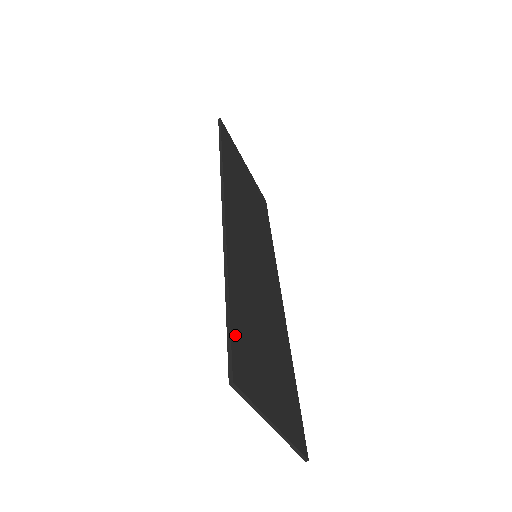
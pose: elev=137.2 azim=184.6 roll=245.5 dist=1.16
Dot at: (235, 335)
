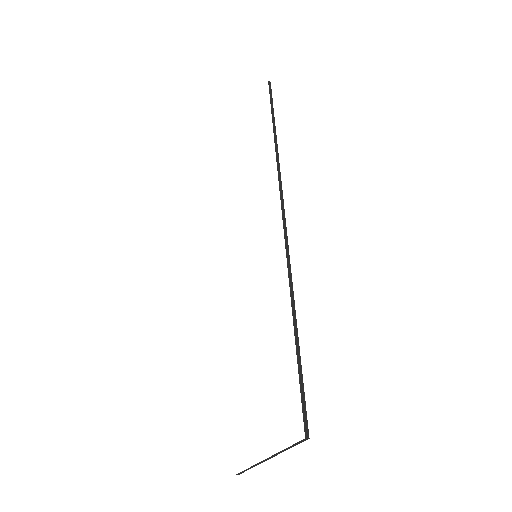
Dot at: occluded
